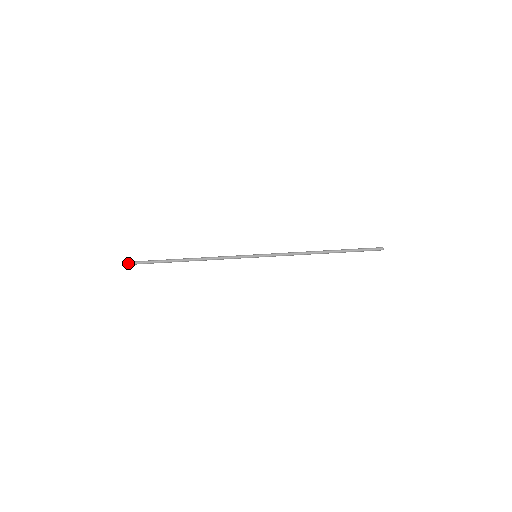
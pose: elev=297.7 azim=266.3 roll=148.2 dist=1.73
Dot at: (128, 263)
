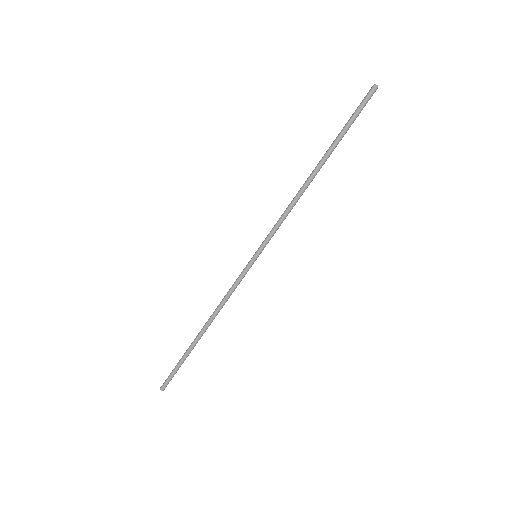
Dot at: occluded
